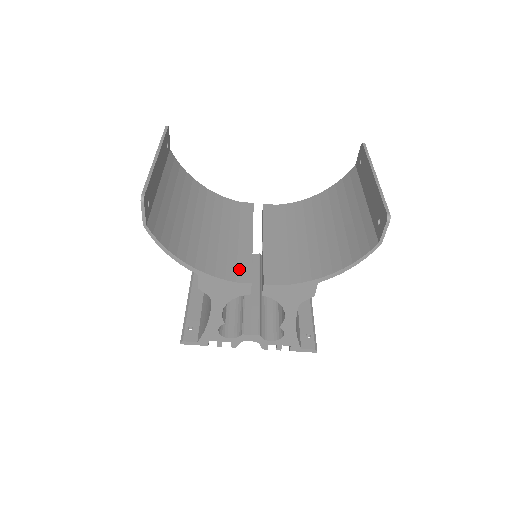
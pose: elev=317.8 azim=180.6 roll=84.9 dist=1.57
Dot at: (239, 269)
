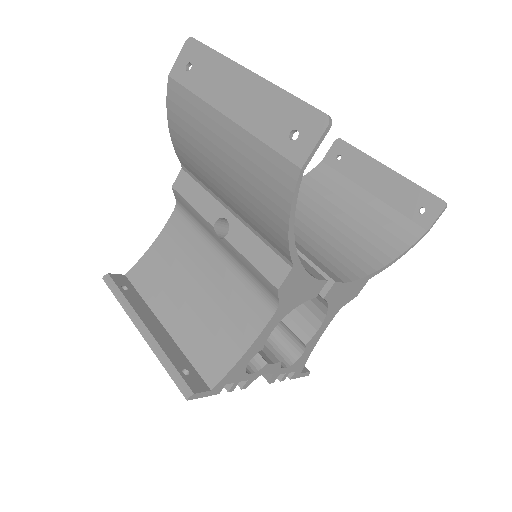
Dot at: occluded
